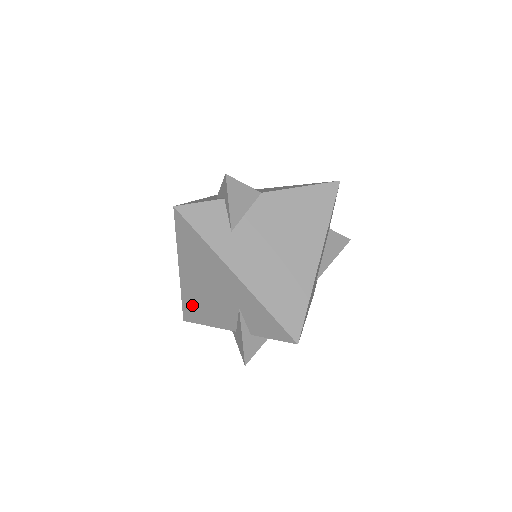
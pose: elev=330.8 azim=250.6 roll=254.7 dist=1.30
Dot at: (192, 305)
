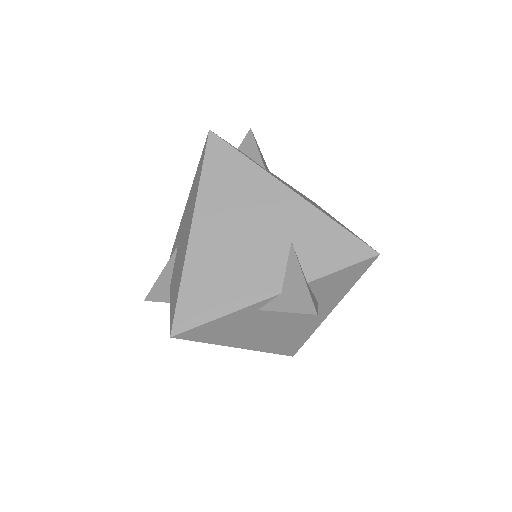
Dot at: (201, 286)
